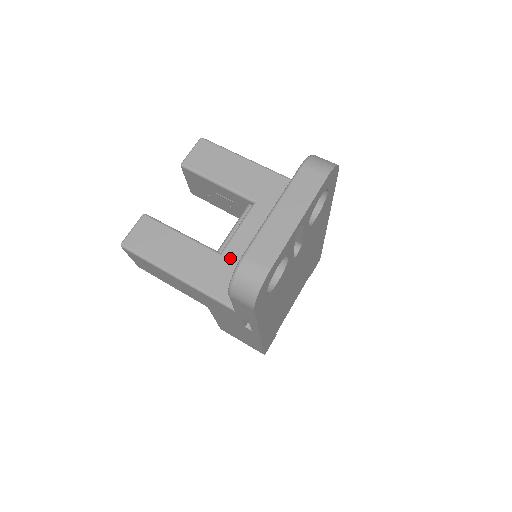
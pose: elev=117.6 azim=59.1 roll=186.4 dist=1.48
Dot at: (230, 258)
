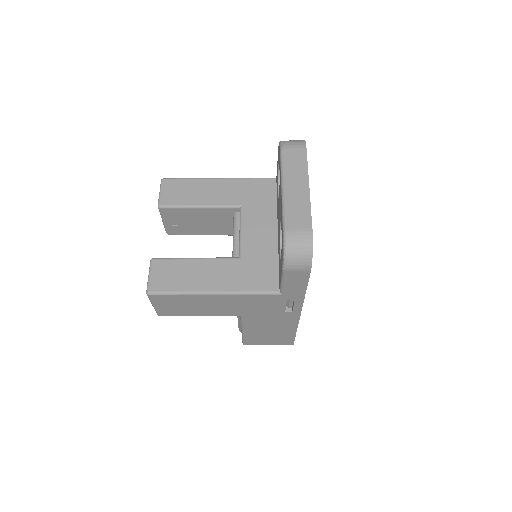
Dot at: (250, 257)
